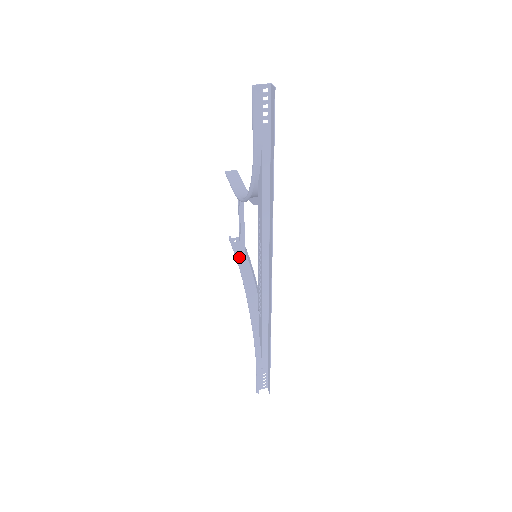
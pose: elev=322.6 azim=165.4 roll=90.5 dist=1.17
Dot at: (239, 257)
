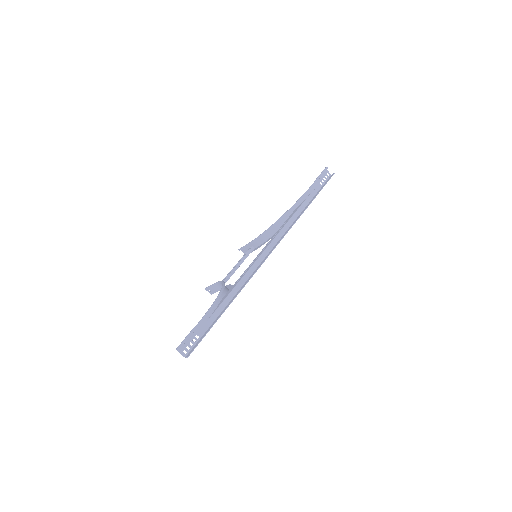
Dot at: (217, 285)
